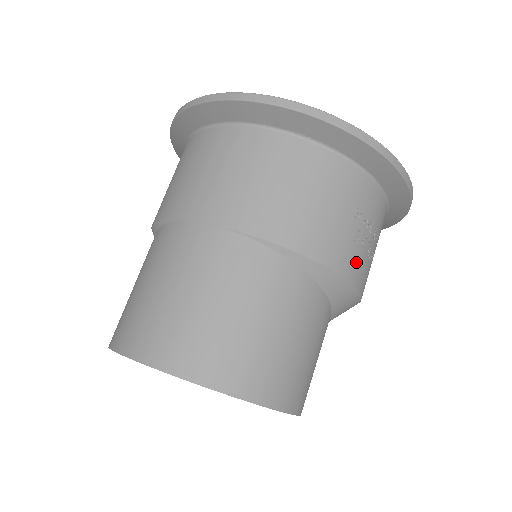
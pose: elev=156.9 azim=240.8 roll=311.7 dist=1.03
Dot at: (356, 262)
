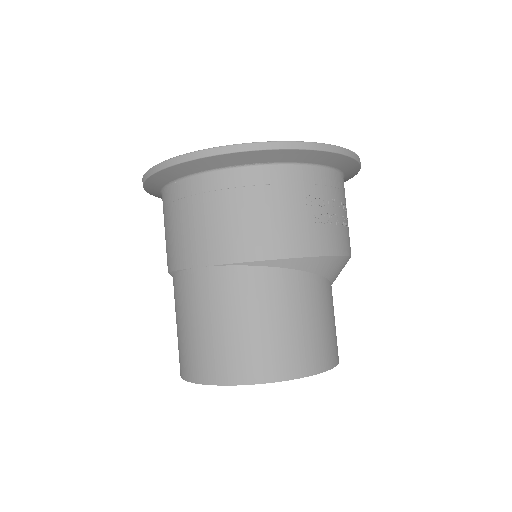
Dot at: (326, 237)
